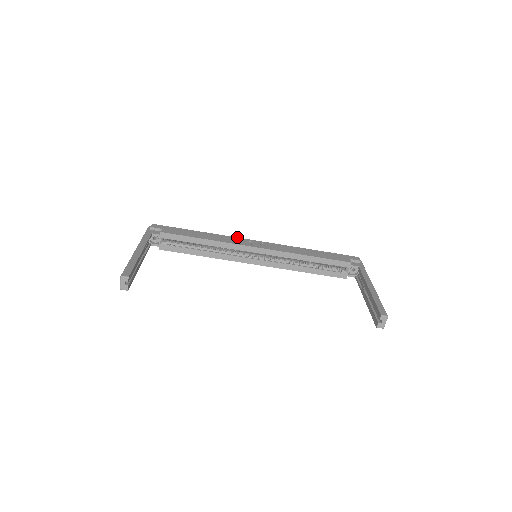
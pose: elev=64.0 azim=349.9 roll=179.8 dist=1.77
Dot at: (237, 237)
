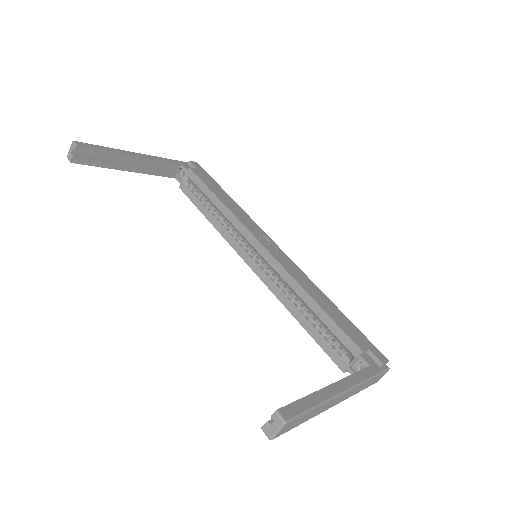
Dot at: occluded
